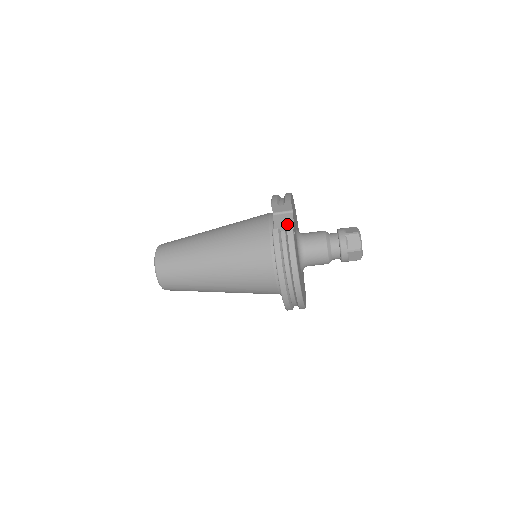
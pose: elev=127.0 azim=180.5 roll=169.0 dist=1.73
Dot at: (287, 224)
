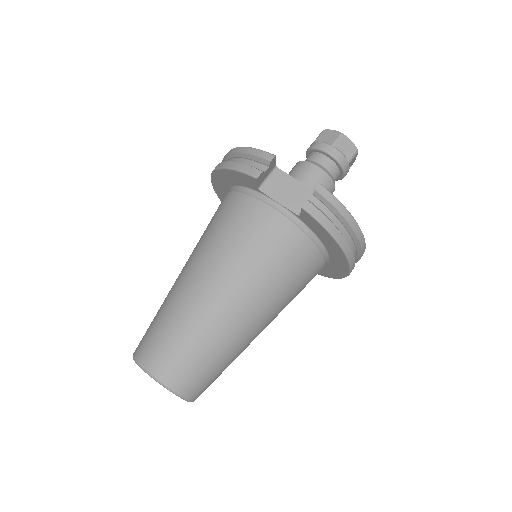
Dot at: (290, 187)
